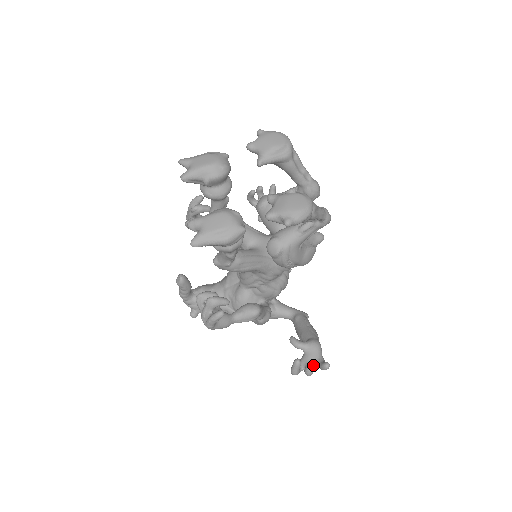
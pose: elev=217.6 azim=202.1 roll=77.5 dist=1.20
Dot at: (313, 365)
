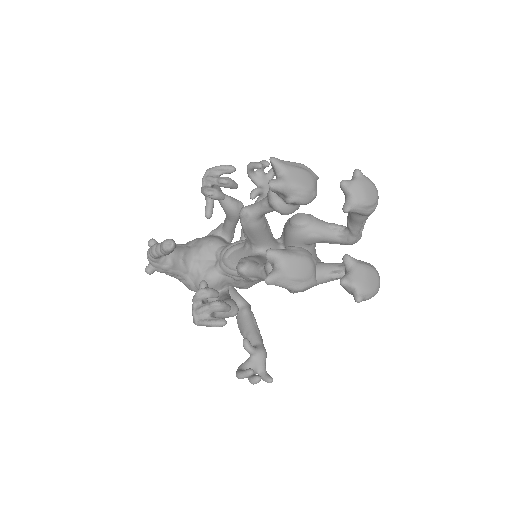
Dot at: (256, 373)
